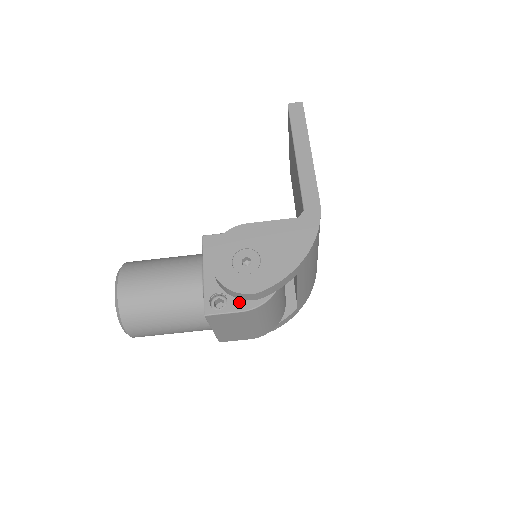
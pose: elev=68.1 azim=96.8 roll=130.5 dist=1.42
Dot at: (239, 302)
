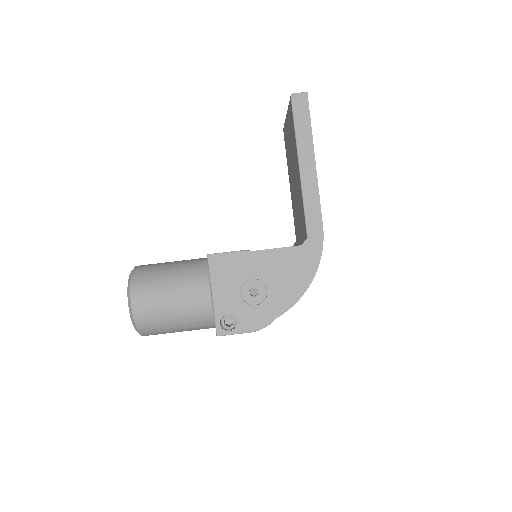
Dot at: (247, 324)
